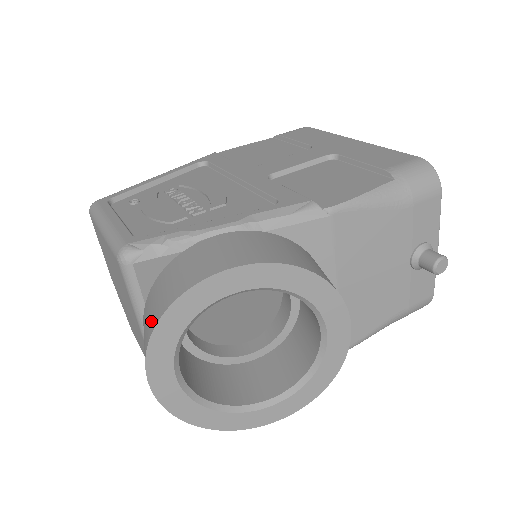
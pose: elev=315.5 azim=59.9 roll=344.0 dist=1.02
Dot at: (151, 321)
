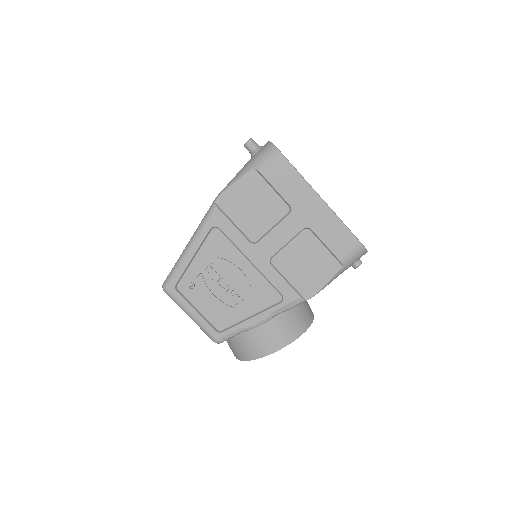
Dot at: (237, 355)
